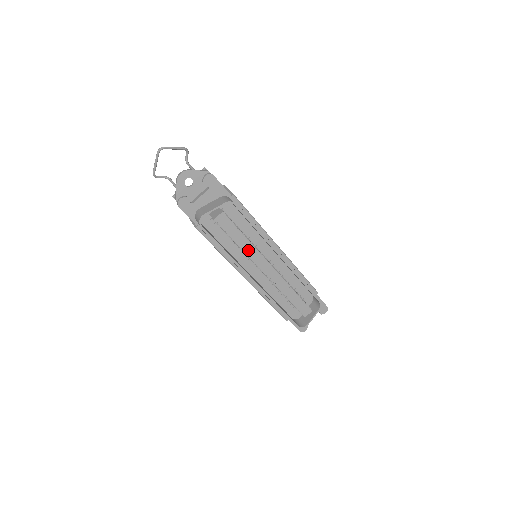
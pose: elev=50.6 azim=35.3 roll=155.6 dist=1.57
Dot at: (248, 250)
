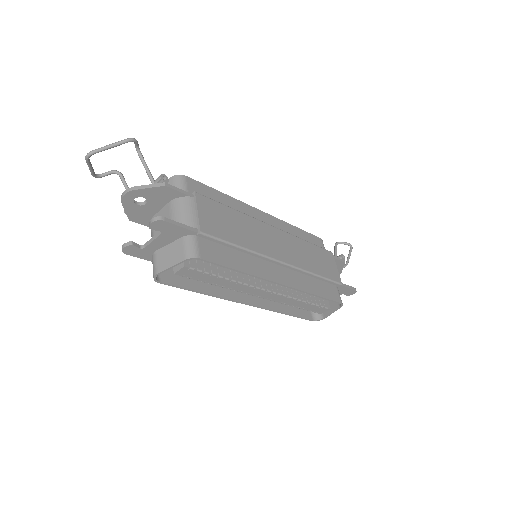
Dot at: (232, 286)
